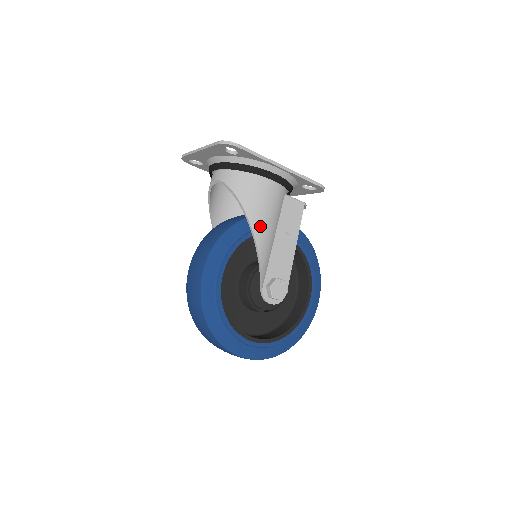
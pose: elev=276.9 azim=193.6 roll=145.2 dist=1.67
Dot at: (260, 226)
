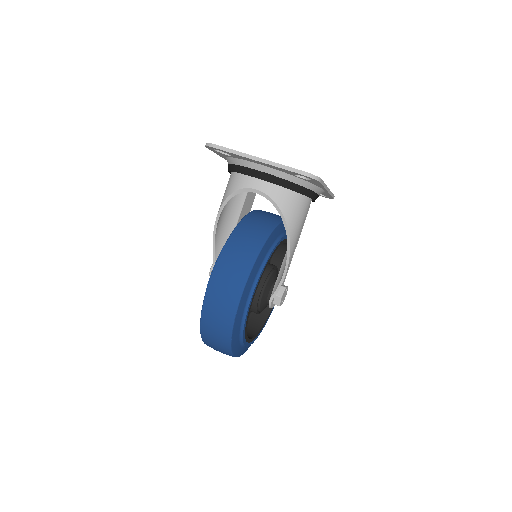
Dot at: (294, 247)
